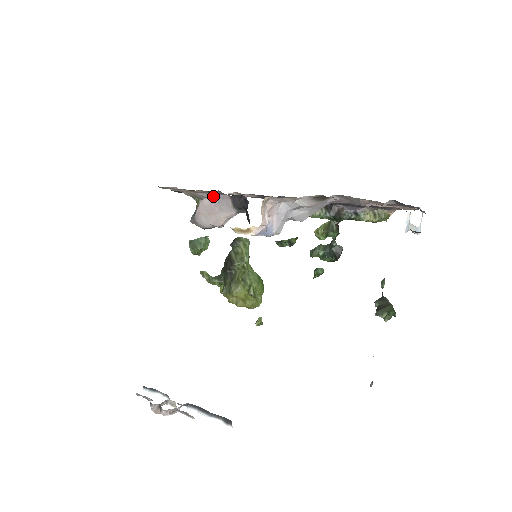
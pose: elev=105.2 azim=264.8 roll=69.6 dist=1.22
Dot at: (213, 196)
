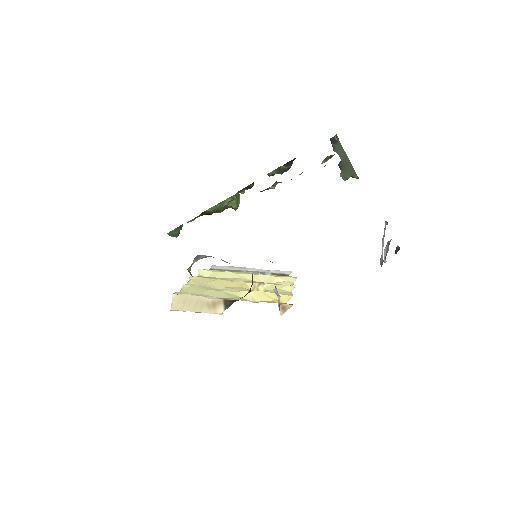
Dot at: occluded
